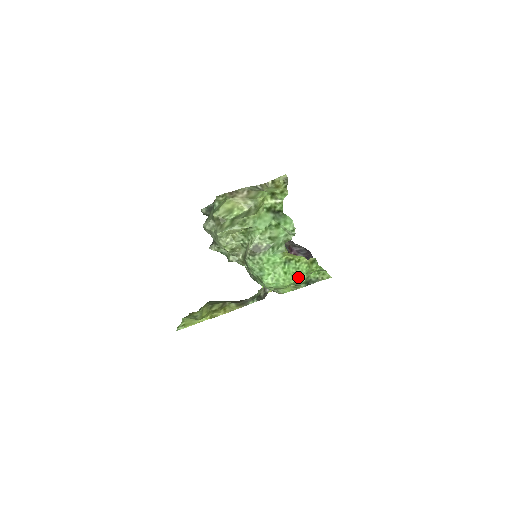
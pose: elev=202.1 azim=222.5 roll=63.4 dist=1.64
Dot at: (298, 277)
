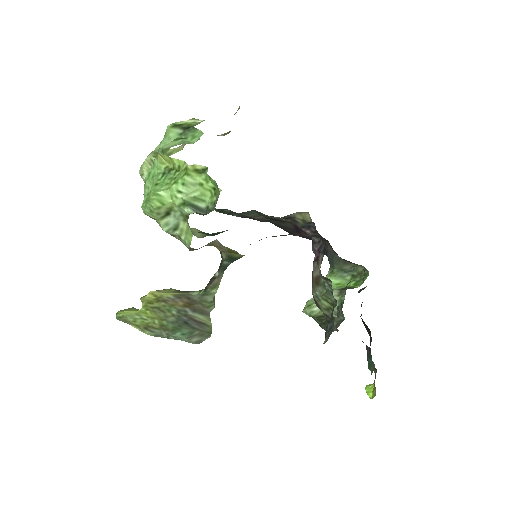
Dot at: (169, 188)
